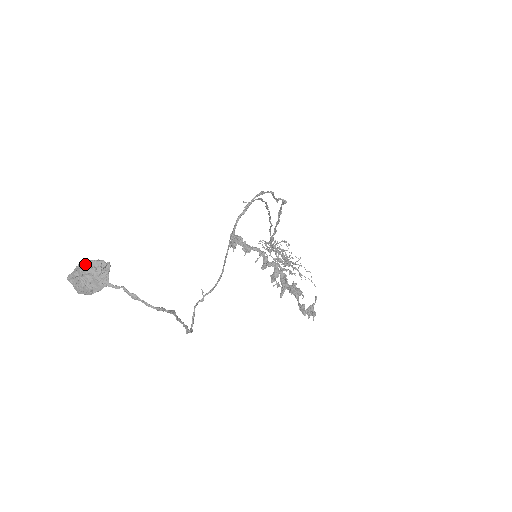
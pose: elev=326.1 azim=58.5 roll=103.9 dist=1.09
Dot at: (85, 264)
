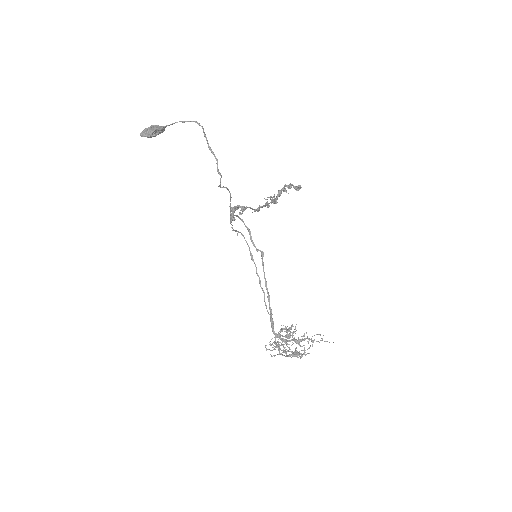
Dot at: occluded
